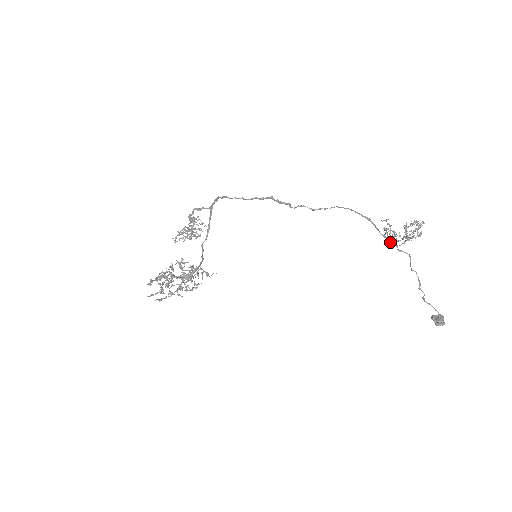
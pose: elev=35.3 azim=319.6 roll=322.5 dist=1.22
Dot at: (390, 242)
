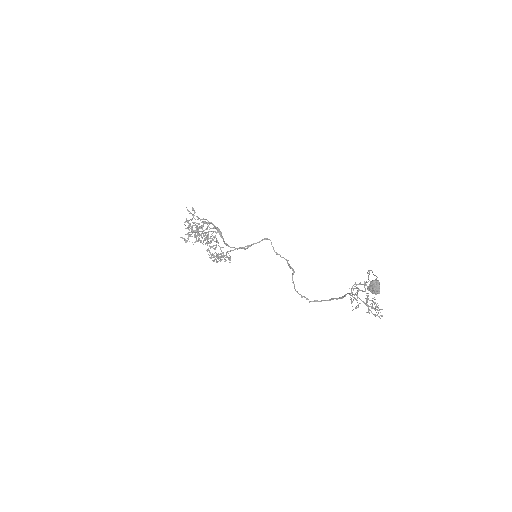
Dot at: (353, 294)
